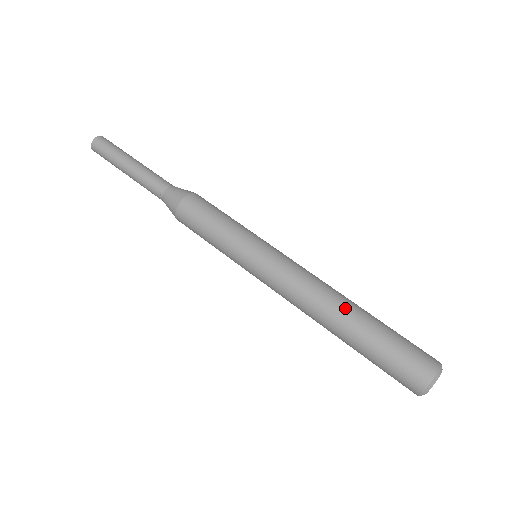
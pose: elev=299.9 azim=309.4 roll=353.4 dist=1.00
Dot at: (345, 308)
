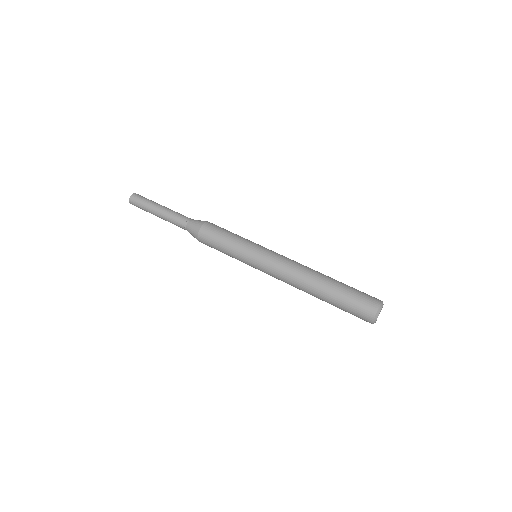
Dot at: (316, 282)
